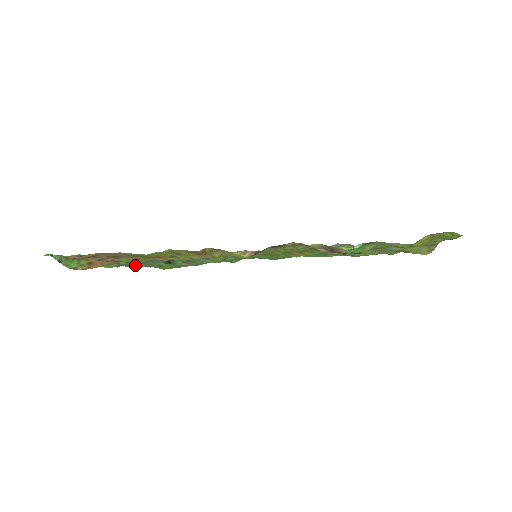
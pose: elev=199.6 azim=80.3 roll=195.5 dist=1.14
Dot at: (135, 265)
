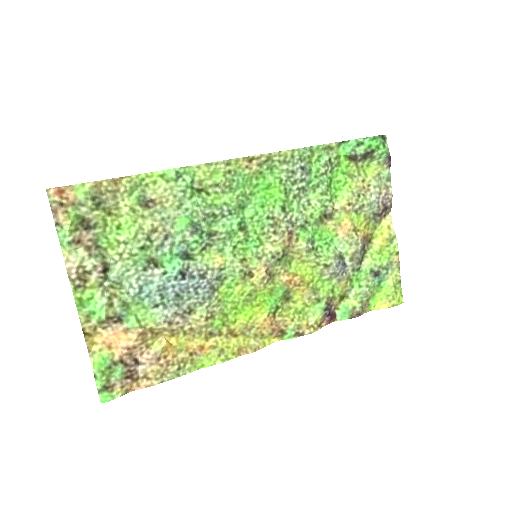
Dot at: (111, 274)
